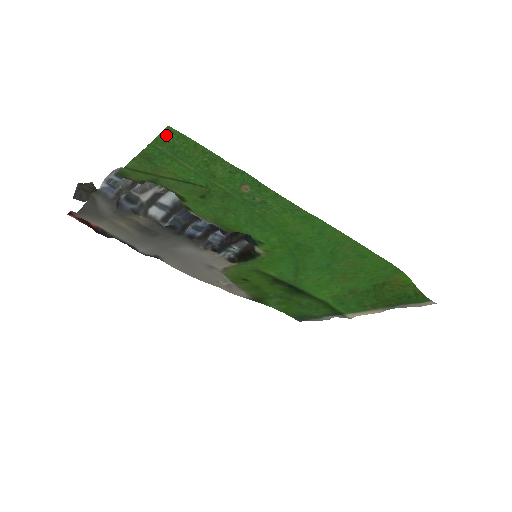
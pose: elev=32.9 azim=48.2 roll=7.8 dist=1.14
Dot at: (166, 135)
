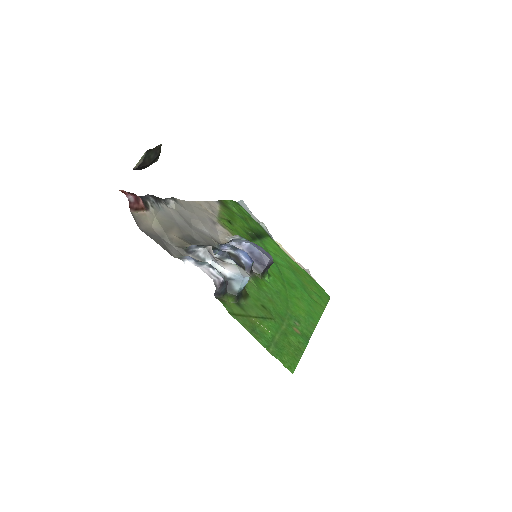
Dot at: (284, 363)
